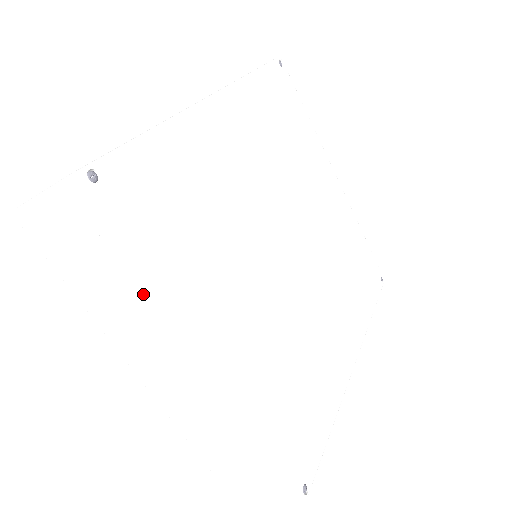
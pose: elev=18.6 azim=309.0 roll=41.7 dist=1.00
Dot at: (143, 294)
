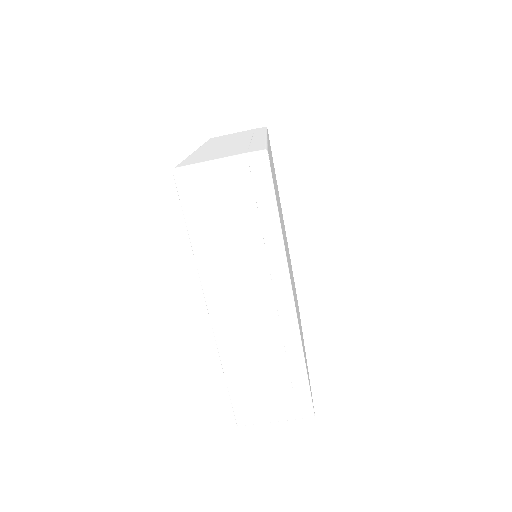
Dot at: occluded
